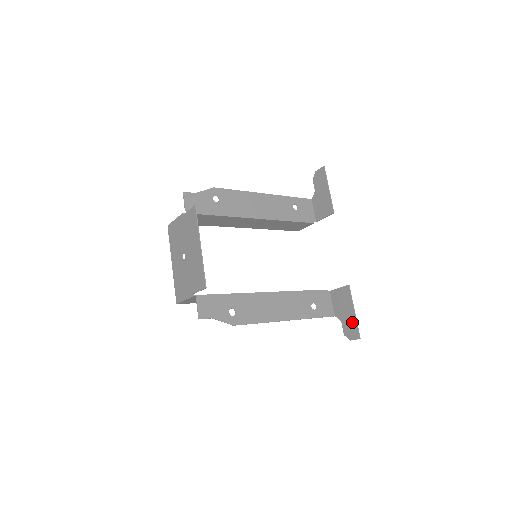
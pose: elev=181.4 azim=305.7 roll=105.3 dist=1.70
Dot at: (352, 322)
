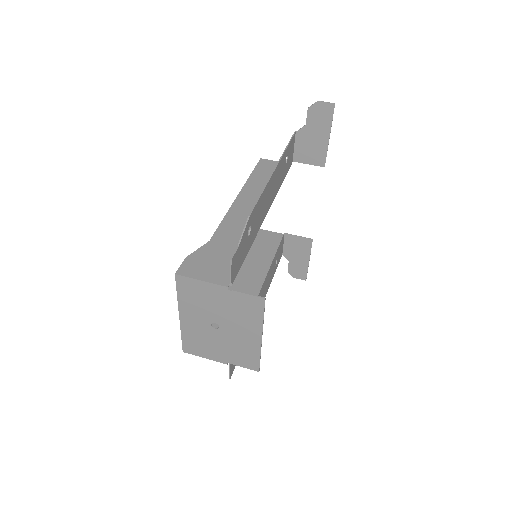
Dot at: (303, 267)
